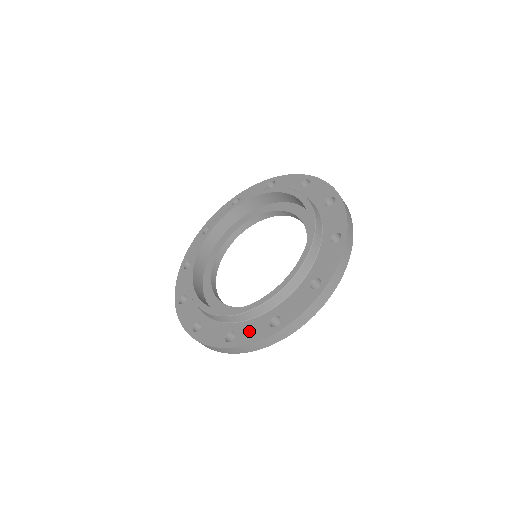
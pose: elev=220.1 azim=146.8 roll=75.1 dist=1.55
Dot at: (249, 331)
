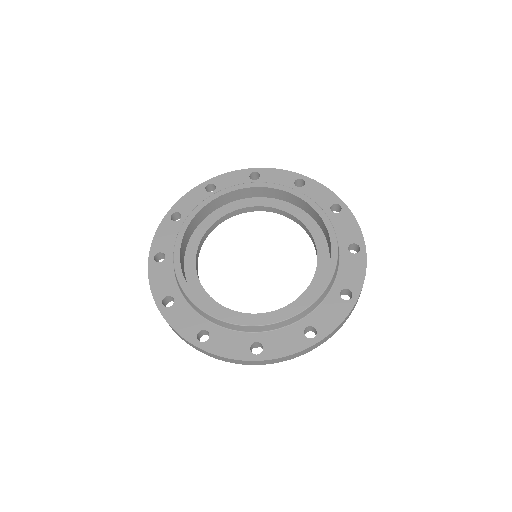
Dot at: (226, 342)
